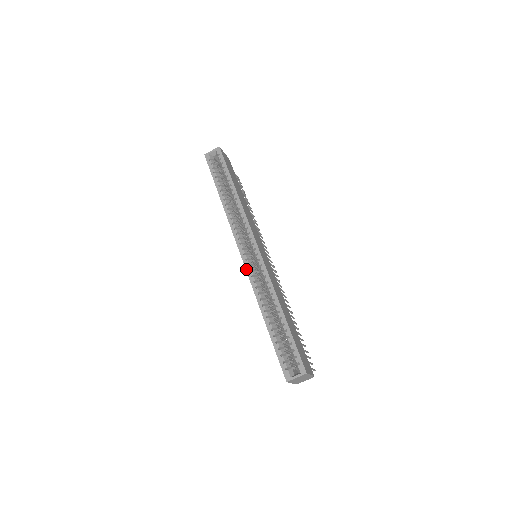
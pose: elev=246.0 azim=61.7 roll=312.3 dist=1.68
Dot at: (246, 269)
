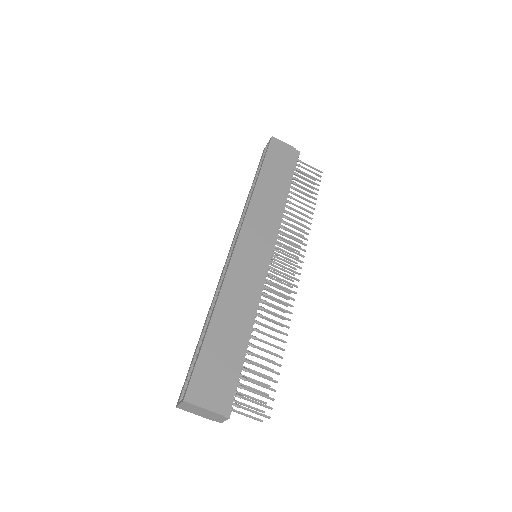
Dot at: (223, 269)
